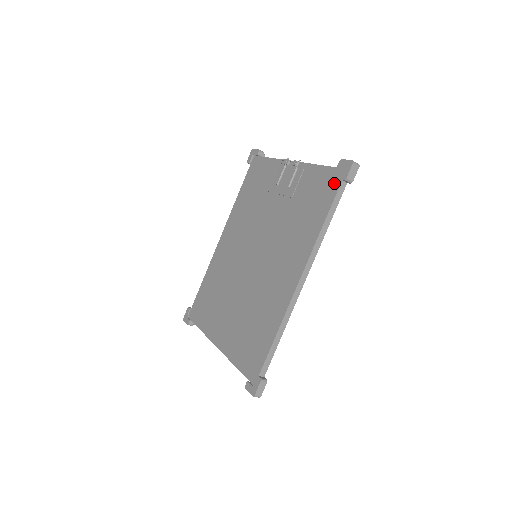
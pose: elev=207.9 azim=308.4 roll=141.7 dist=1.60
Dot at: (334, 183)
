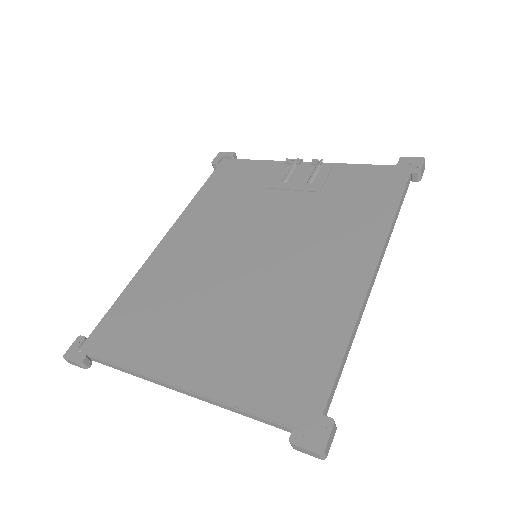
Dot at: (397, 177)
